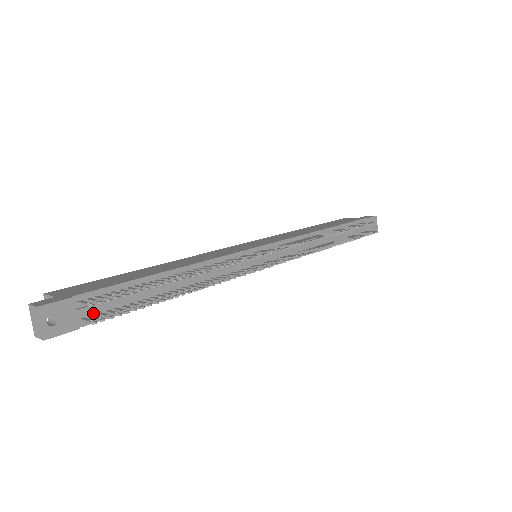
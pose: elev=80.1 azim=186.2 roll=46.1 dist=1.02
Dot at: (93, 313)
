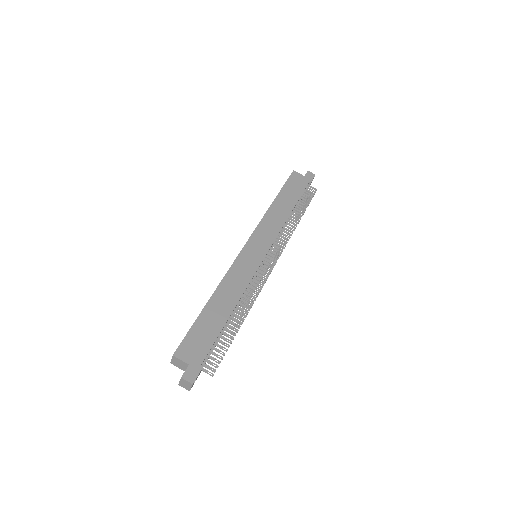
Dot at: (203, 362)
